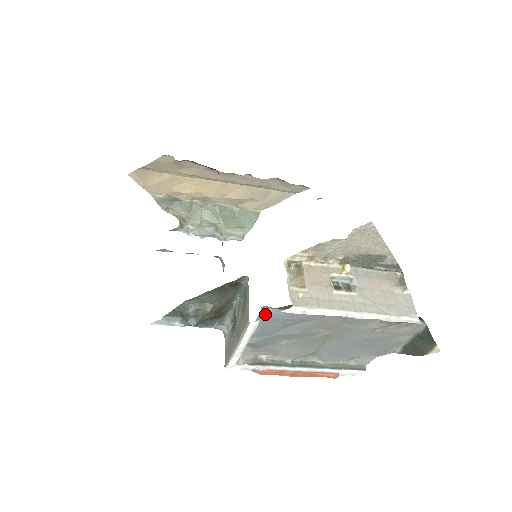
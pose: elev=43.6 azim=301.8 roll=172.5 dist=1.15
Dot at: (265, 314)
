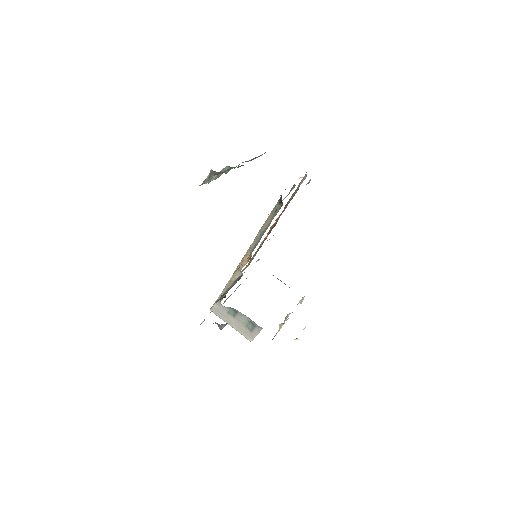
Dot at: occluded
